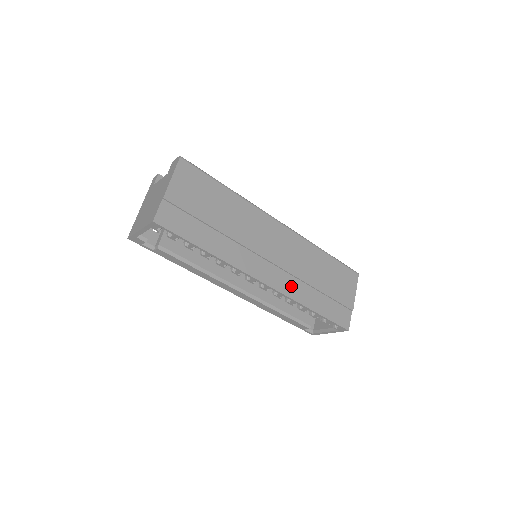
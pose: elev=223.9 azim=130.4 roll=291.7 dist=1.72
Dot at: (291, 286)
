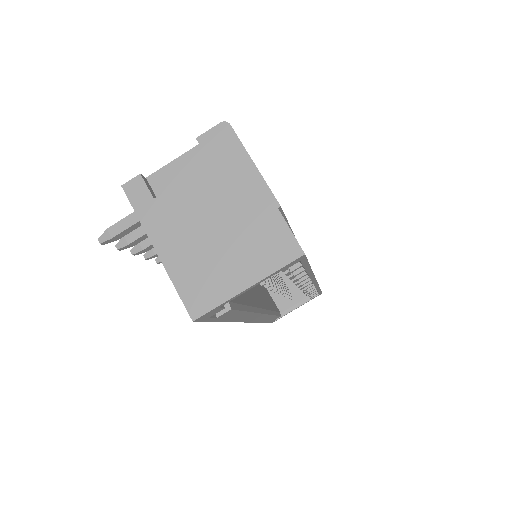
Dot at: occluded
